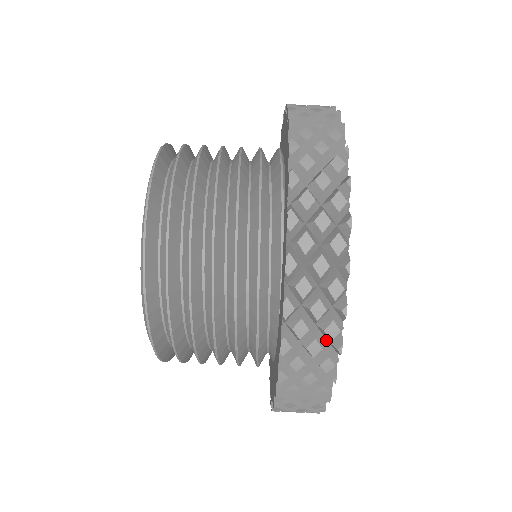
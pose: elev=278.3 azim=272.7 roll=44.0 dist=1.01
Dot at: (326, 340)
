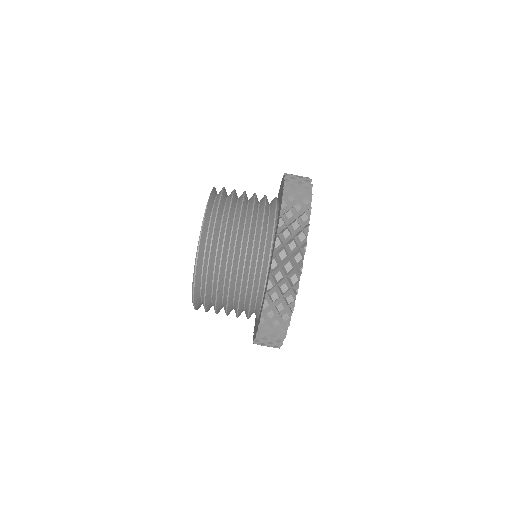
Dot at: occluded
